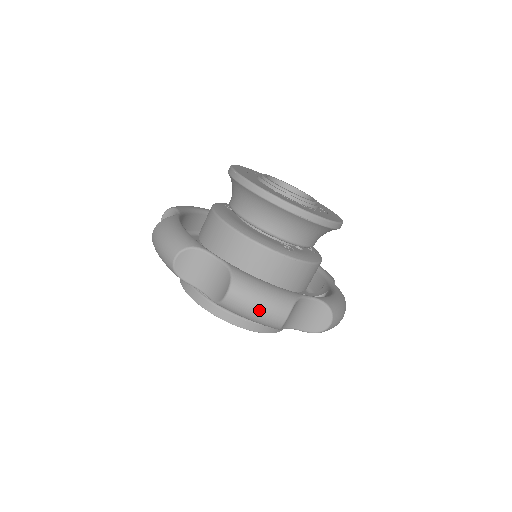
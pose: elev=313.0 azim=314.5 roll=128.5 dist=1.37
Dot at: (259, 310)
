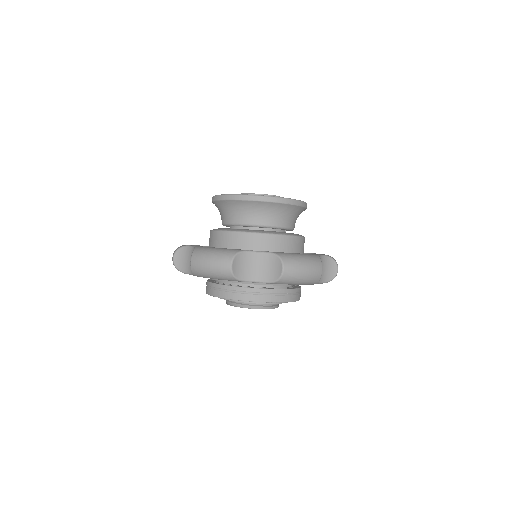
Dot at: (306, 271)
